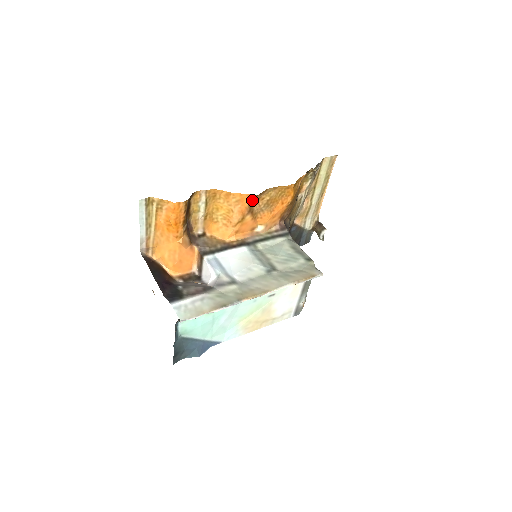
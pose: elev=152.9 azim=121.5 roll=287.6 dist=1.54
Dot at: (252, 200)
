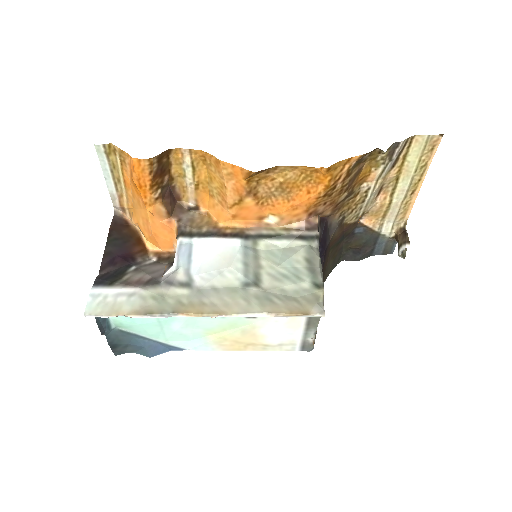
Dot at: (252, 177)
